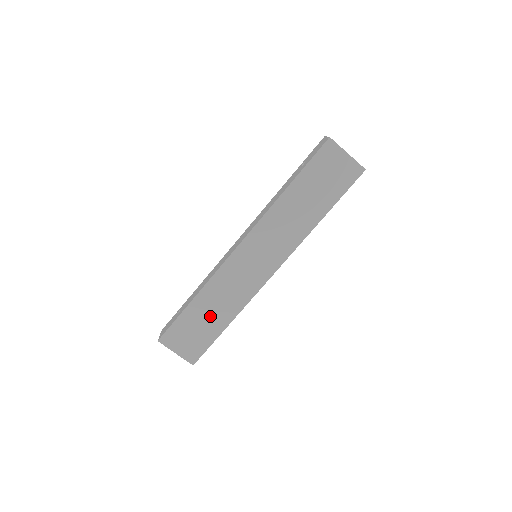
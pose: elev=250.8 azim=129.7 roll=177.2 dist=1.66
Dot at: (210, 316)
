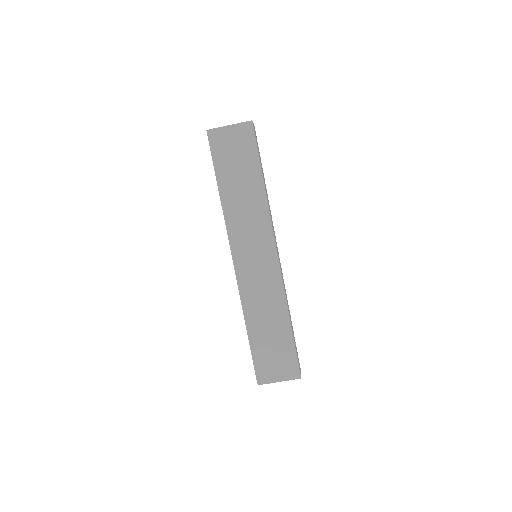
Dot at: (271, 330)
